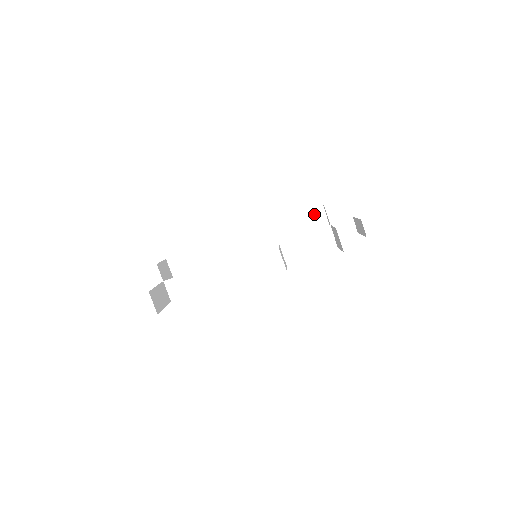
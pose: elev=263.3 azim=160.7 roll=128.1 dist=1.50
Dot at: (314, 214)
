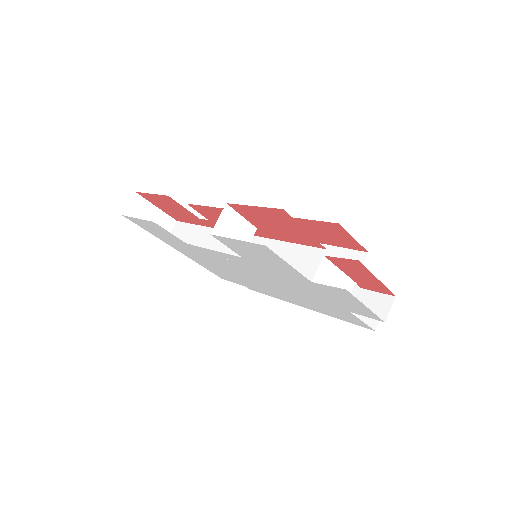
Dot at: (351, 258)
